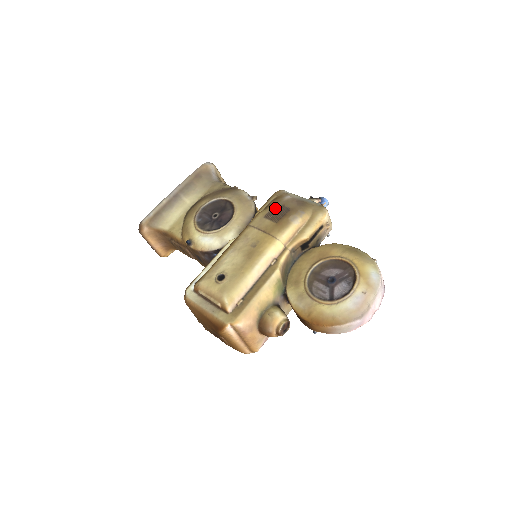
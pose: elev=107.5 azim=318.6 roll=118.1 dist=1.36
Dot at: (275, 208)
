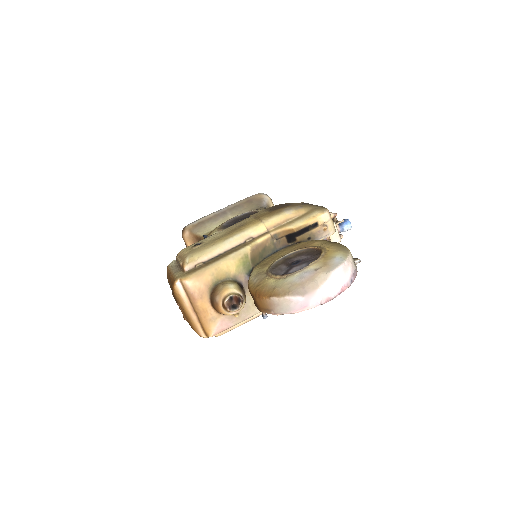
Dot at: (279, 204)
